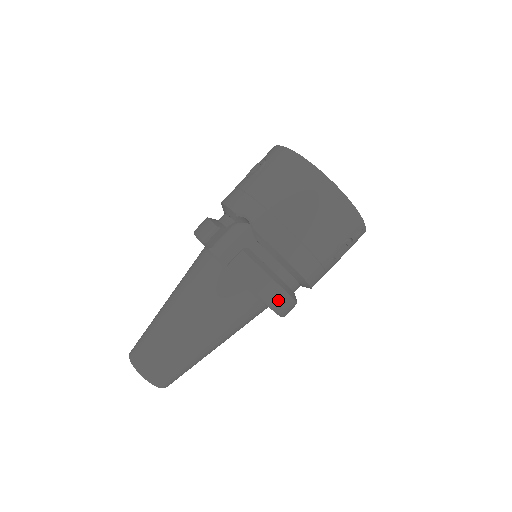
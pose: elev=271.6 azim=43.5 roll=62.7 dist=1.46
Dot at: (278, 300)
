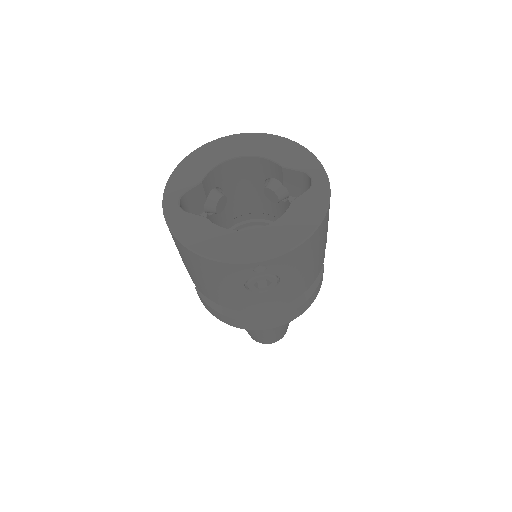
Dot at: (245, 325)
